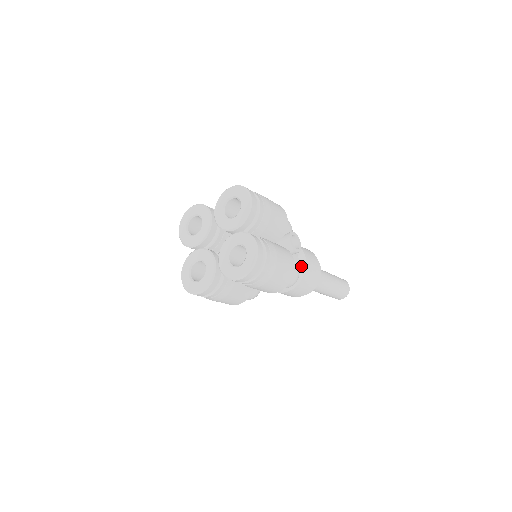
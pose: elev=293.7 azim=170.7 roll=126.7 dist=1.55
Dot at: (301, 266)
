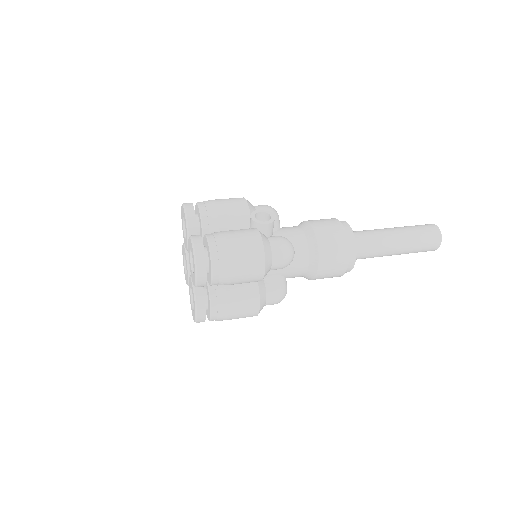
Dot at: (309, 237)
